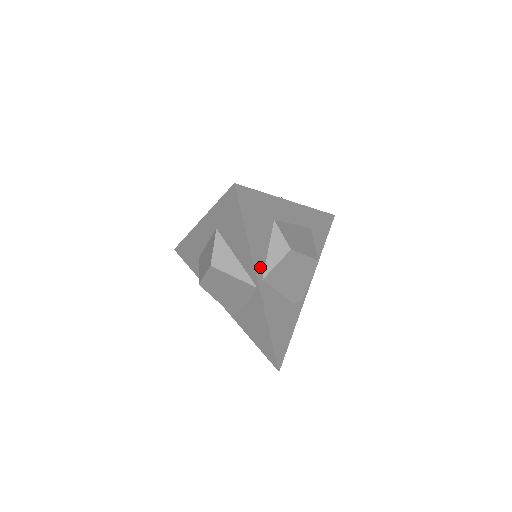
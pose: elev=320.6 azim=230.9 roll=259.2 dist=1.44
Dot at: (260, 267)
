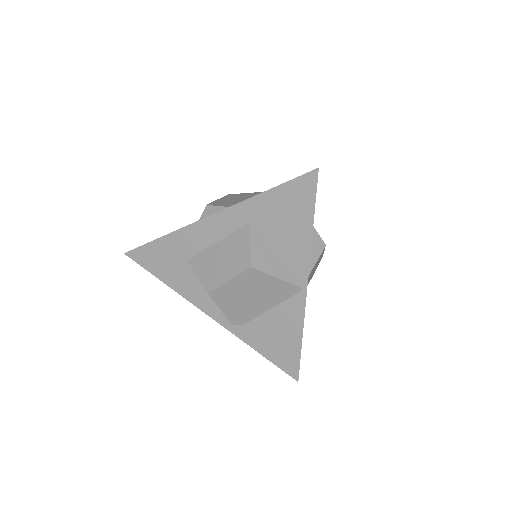
Dot at: occluded
